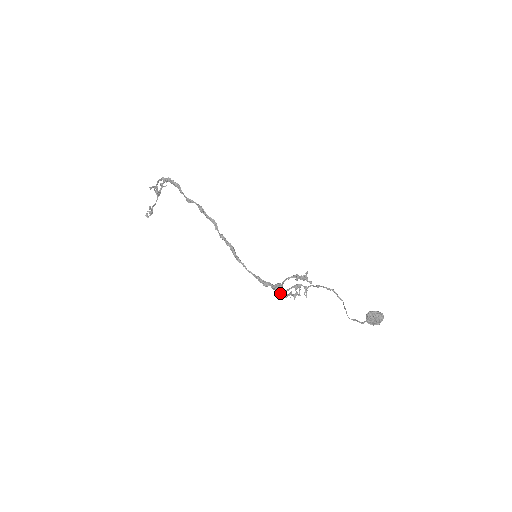
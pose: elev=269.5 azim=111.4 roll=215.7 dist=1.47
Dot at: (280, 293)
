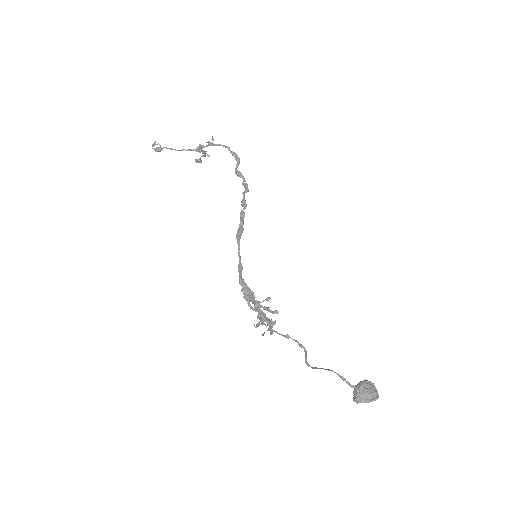
Dot at: (254, 299)
